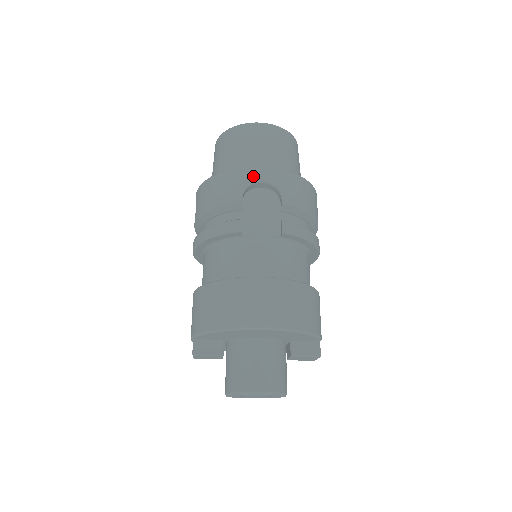
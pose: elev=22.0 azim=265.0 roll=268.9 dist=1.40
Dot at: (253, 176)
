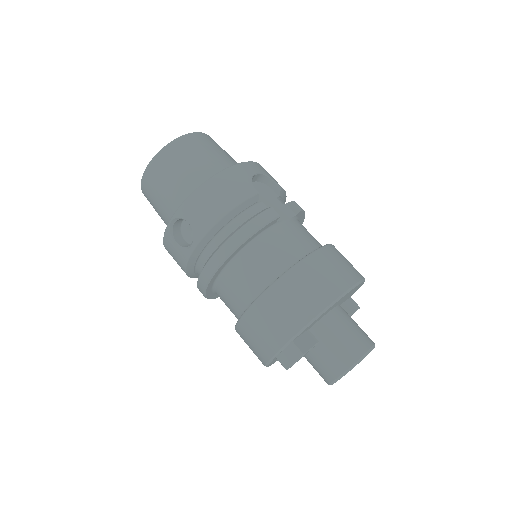
Dot at: (248, 170)
